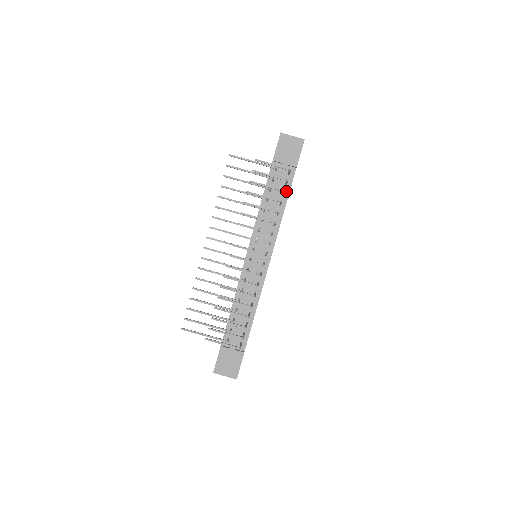
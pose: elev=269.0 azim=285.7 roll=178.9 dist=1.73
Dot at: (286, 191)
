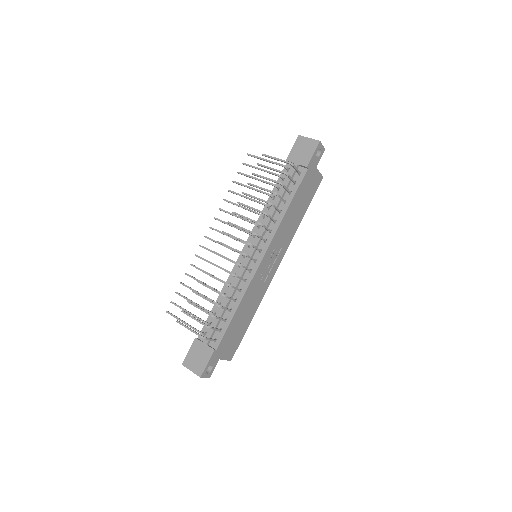
Dot at: (293, 191)
